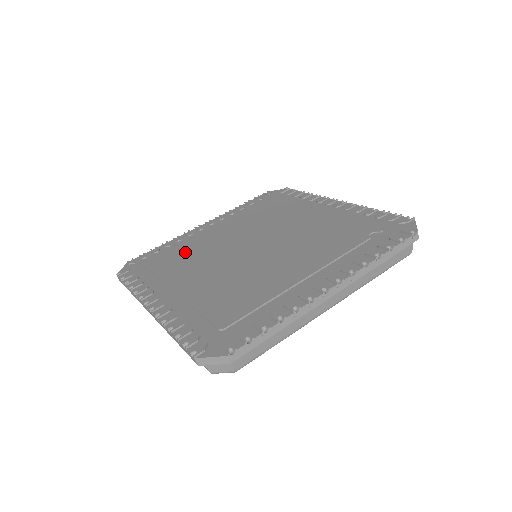
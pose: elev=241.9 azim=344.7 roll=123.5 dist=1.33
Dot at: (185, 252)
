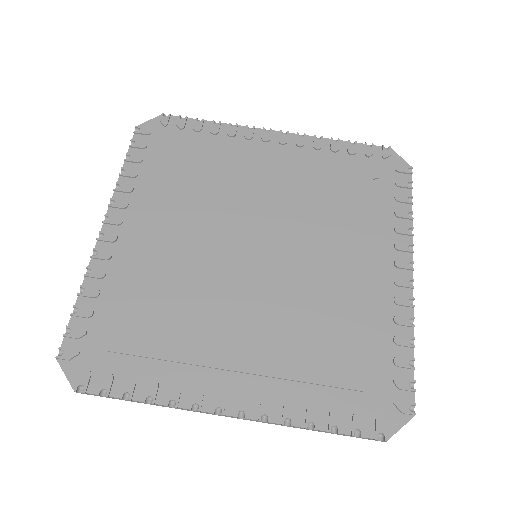
Dot at: (153, 296)
